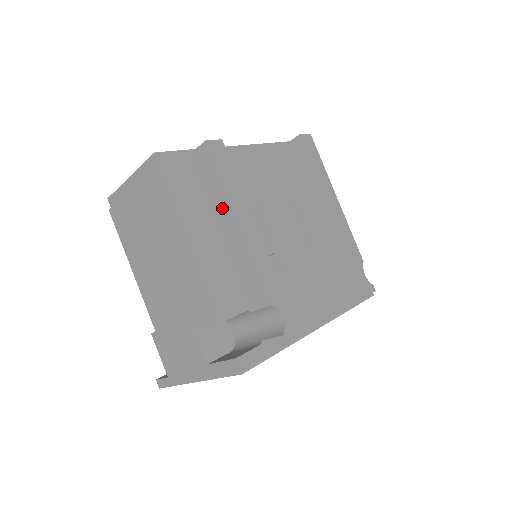
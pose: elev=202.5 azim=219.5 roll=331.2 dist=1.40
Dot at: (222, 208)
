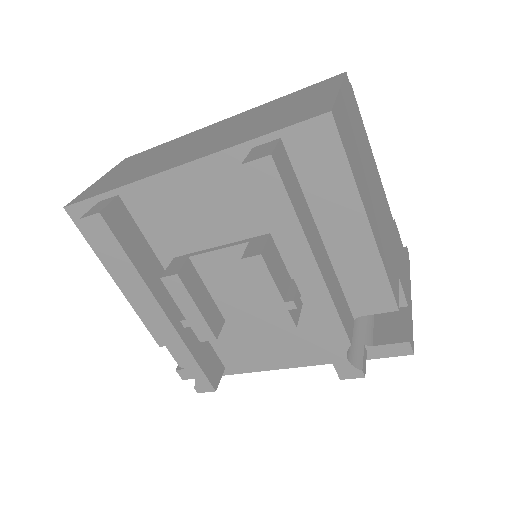
Dot at: occluded
